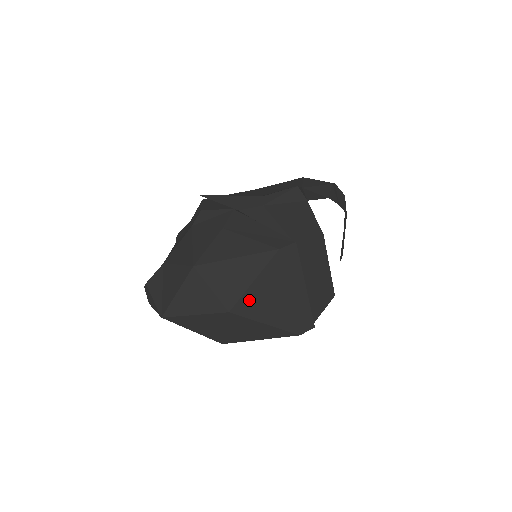
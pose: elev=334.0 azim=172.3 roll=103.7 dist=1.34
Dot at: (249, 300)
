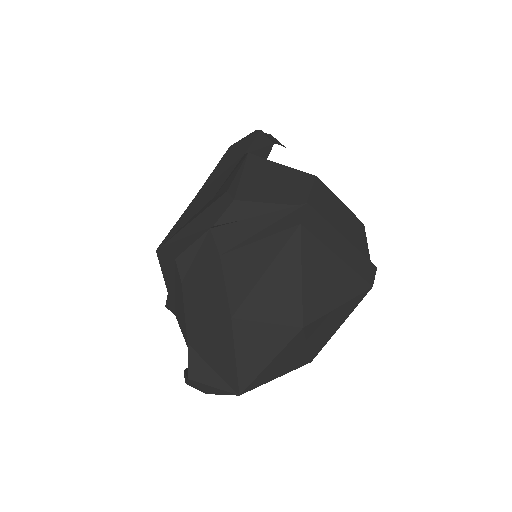
Dot at: (311, 299)
